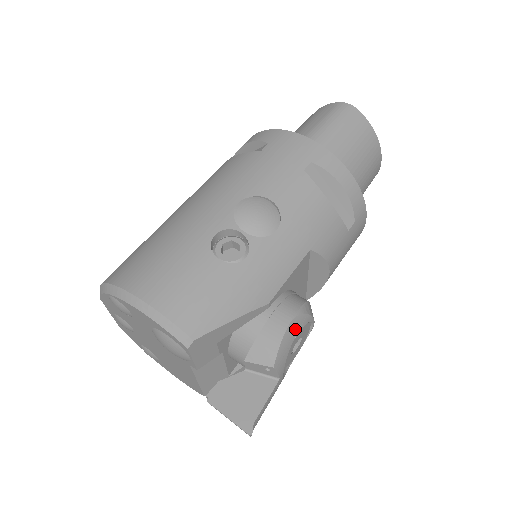
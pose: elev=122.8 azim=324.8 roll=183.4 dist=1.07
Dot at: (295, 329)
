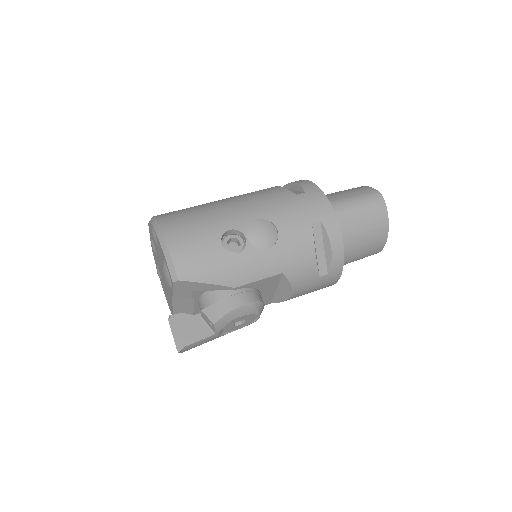
Dot at: (241, 312)
